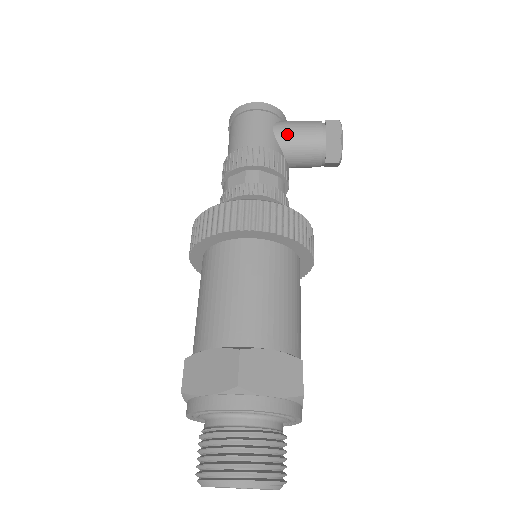
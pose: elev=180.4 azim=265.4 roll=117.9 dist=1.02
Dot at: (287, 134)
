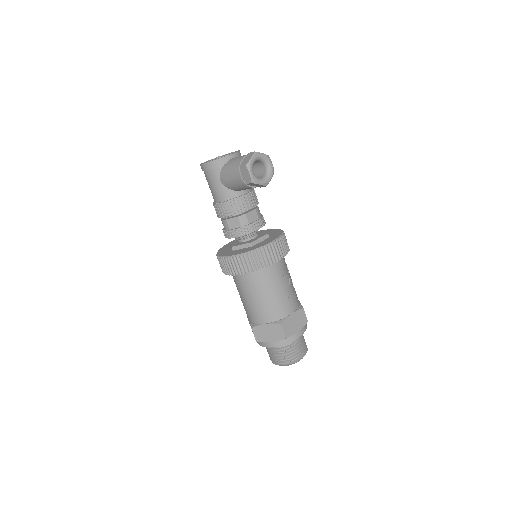
Dot at: (228, 184)
